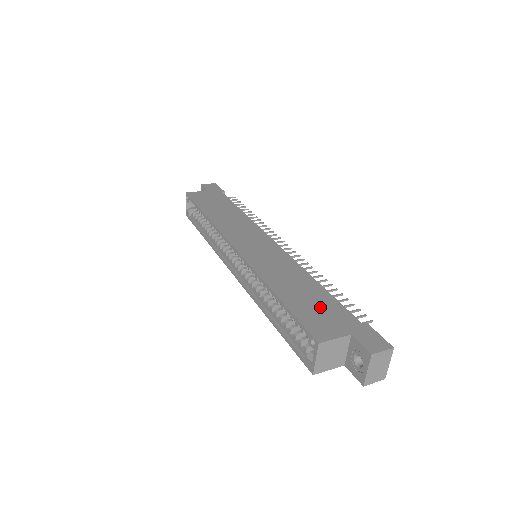
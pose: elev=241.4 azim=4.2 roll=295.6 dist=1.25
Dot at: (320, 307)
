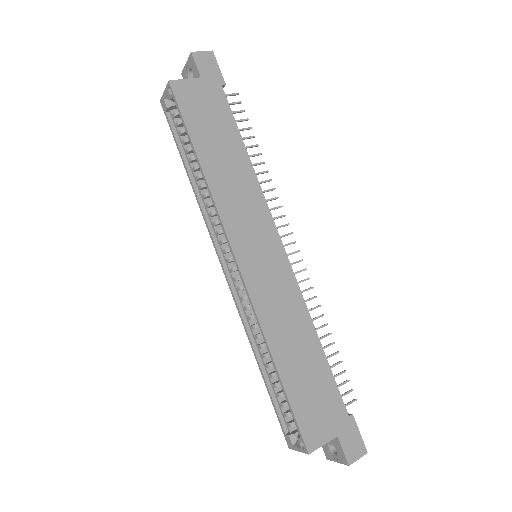
Dot at: (317, 392)
